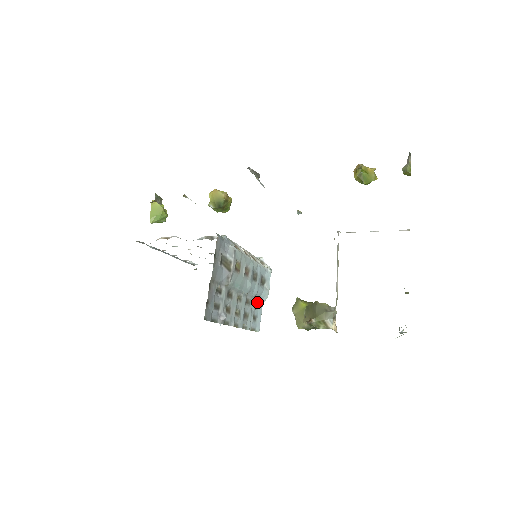
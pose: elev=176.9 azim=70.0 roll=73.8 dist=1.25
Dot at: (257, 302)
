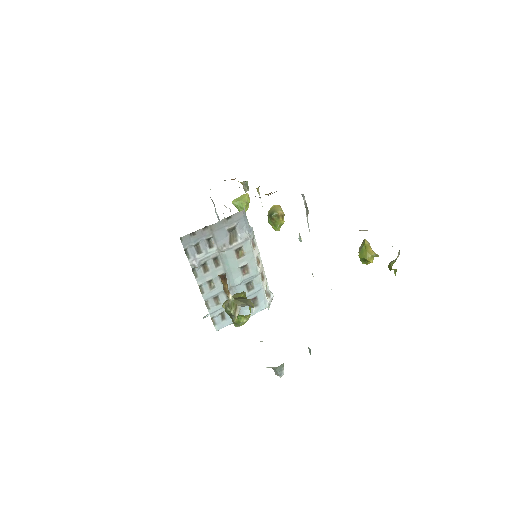
Dot at: occluded
